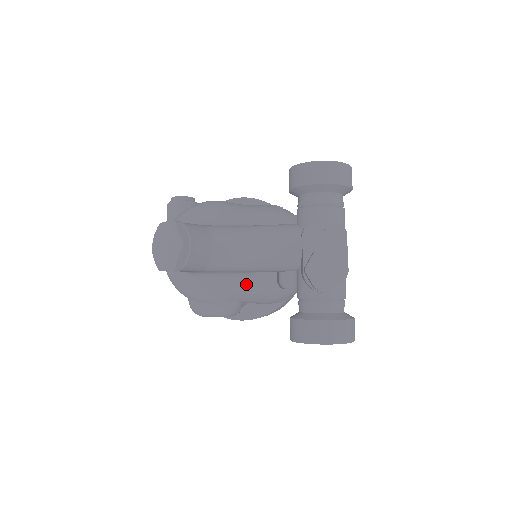
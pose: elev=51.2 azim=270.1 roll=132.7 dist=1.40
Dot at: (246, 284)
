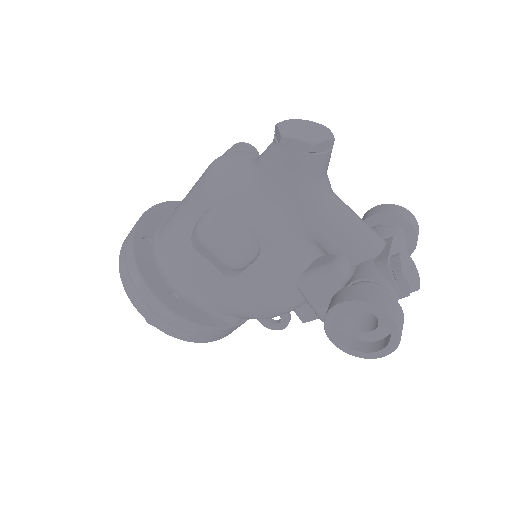
Dot at: (286, 245)
